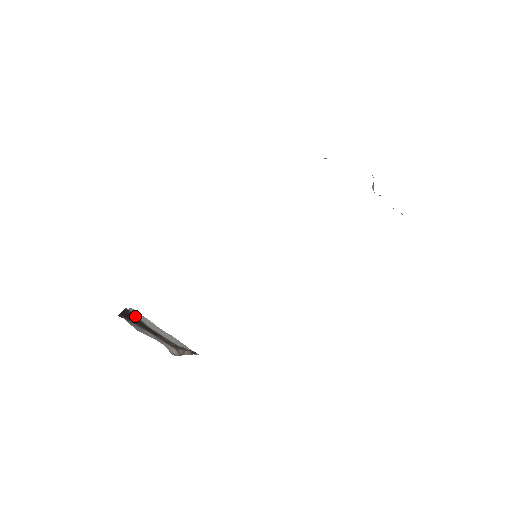
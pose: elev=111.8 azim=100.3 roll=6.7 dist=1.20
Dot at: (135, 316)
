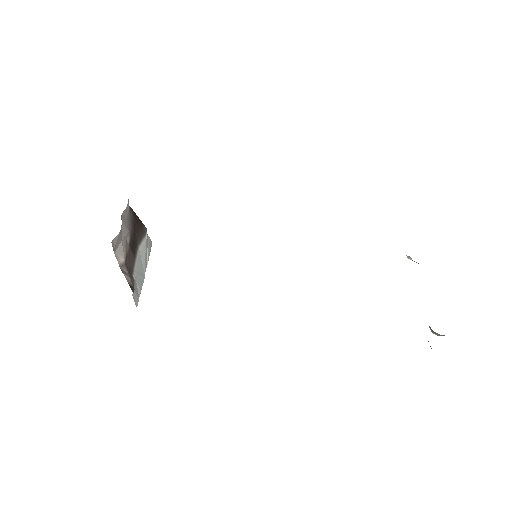
Dot at: (143, 235)
